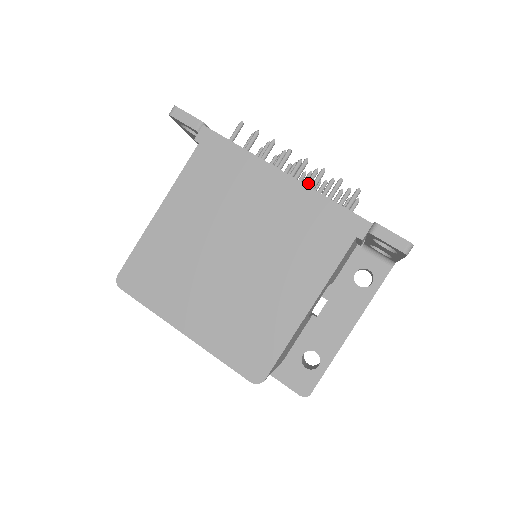
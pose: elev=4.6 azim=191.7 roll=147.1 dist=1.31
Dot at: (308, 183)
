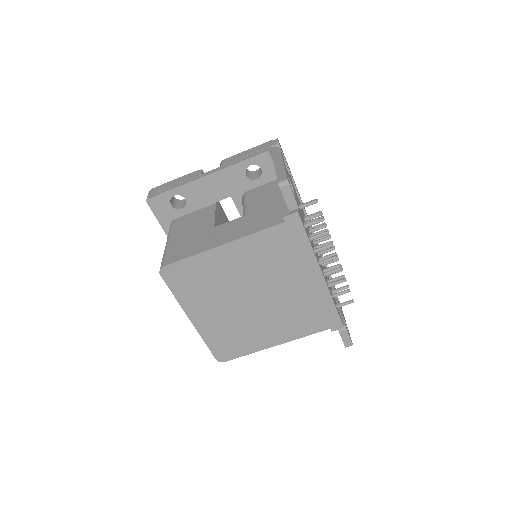
Dot at: (329, 270)
